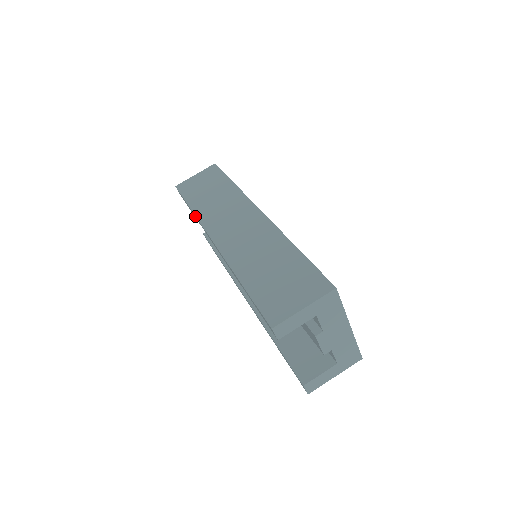
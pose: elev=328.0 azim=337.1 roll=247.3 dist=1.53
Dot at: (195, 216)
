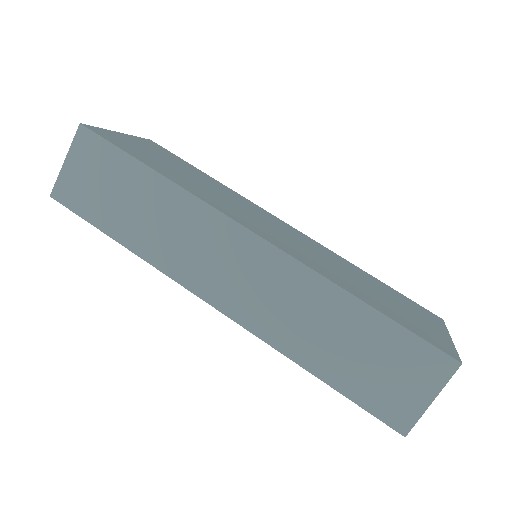
Dot at: (143, 258)
